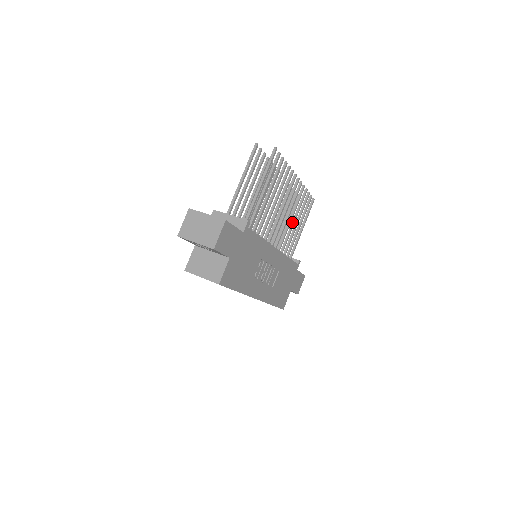
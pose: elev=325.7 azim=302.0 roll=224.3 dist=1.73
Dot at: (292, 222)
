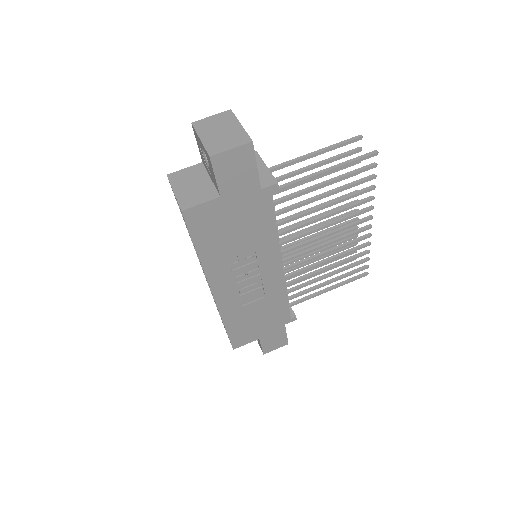
Dot at: (324, 267)
